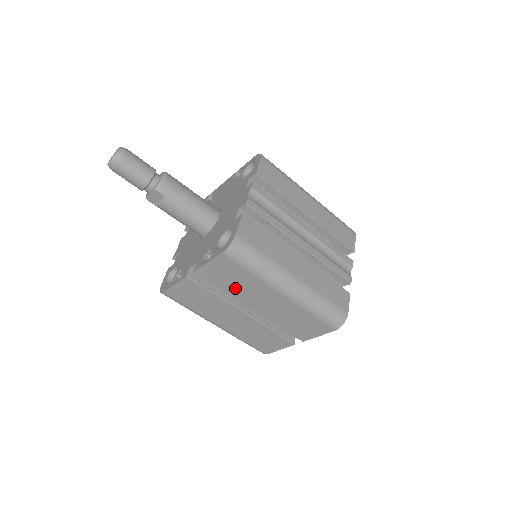
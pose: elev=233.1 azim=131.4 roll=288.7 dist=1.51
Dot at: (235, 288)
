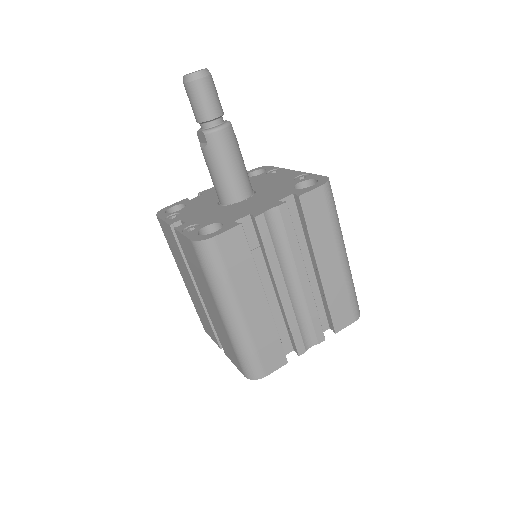
Dot at: (195, 271)
